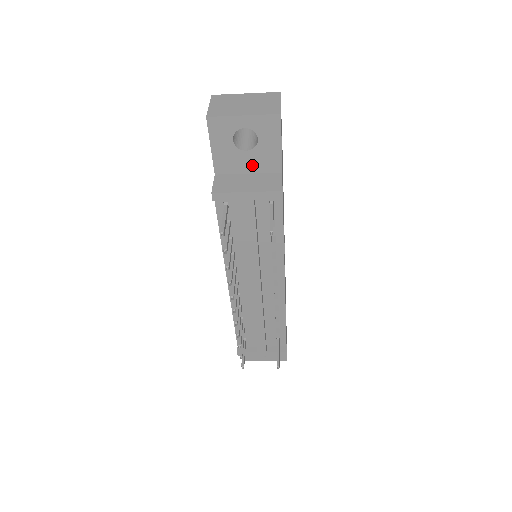
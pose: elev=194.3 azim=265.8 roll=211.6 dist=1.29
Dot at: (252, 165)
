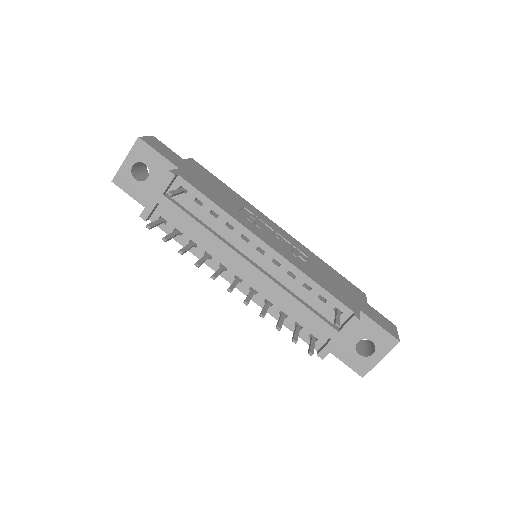
Dot at: occluded
